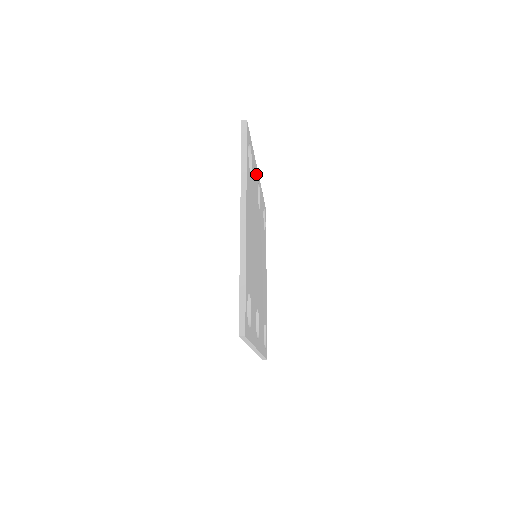
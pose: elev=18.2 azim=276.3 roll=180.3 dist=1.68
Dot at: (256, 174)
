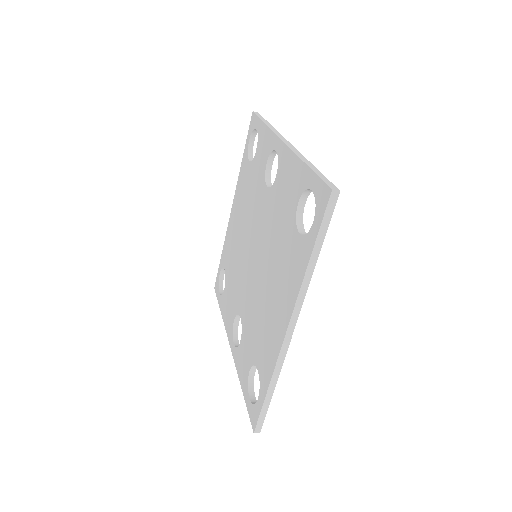
Dot at: occluded
